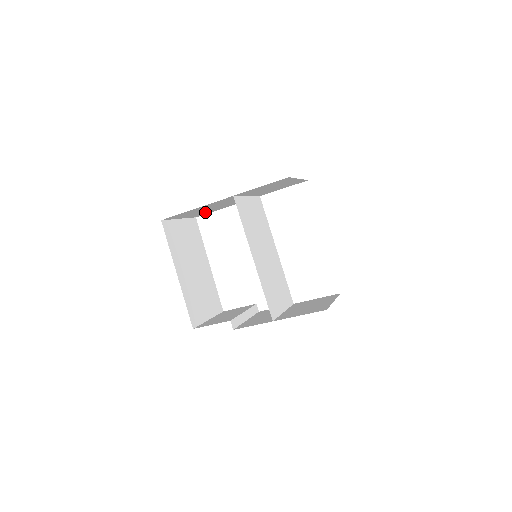
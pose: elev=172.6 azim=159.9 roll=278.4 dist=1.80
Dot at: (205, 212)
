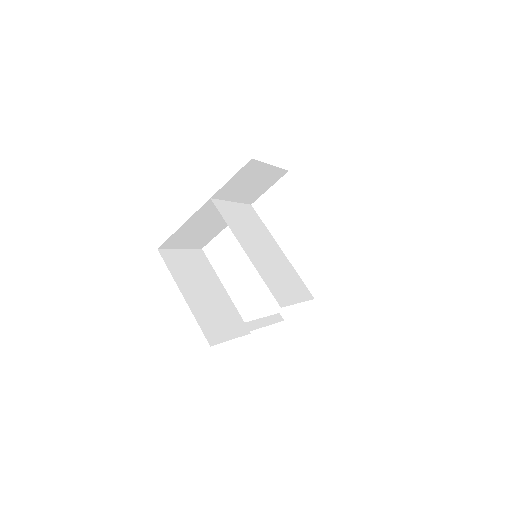
Dot at: (205, 237)
